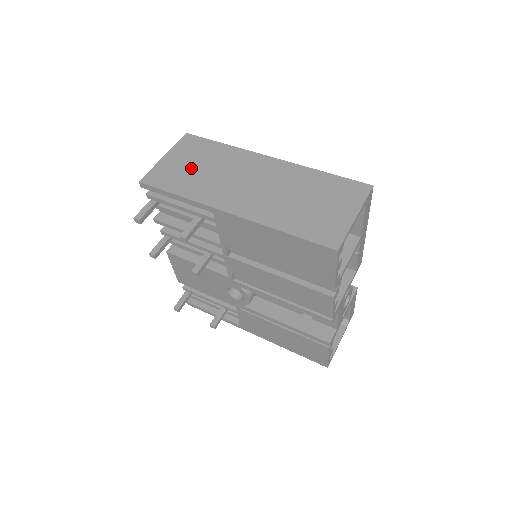
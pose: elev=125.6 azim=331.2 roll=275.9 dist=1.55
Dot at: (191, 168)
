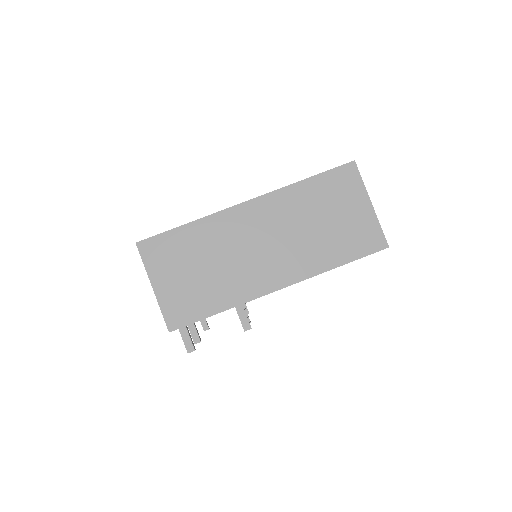
Dot at: (194, 277)
